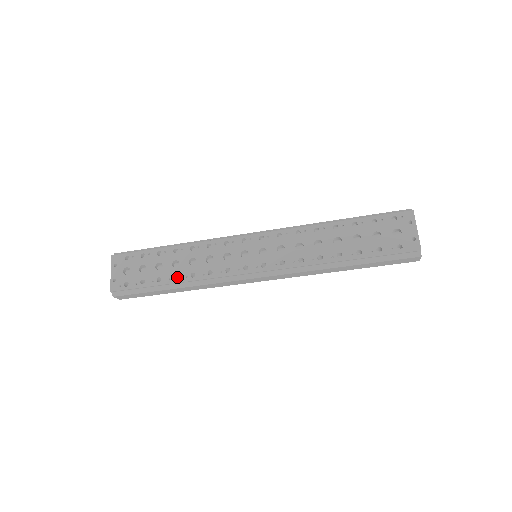
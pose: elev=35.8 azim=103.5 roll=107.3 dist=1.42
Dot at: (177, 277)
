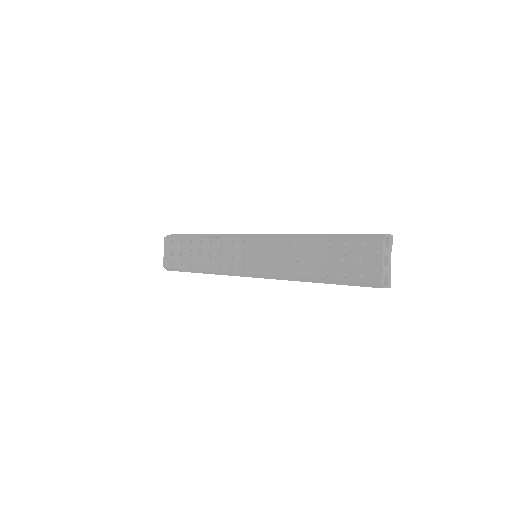
Dot at: occluded
